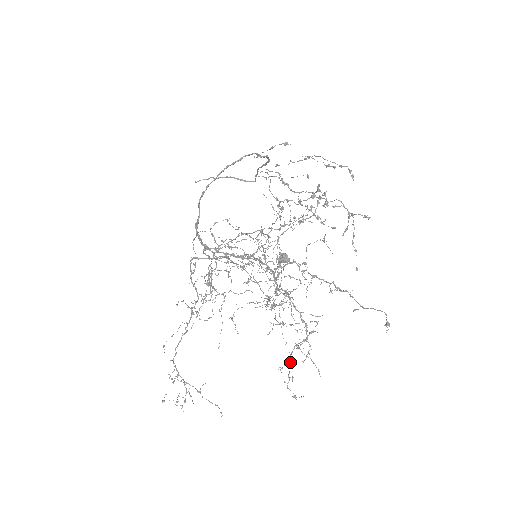
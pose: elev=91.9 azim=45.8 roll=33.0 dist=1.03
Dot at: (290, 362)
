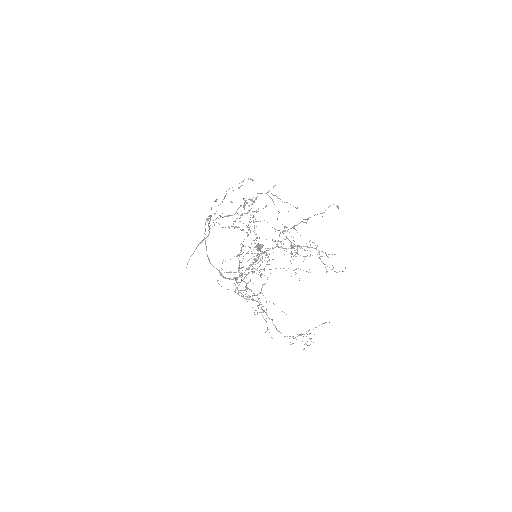
Dot at: occluded
